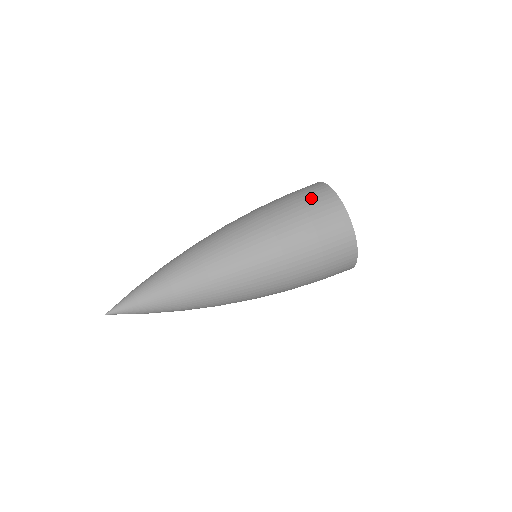
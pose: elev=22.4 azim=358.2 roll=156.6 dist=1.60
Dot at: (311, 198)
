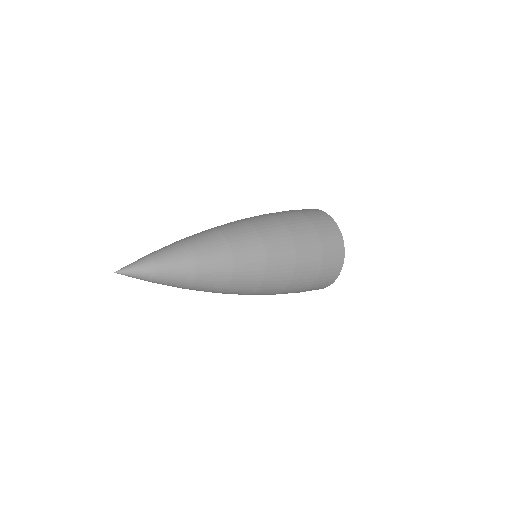
Dot at: (324, 229)
